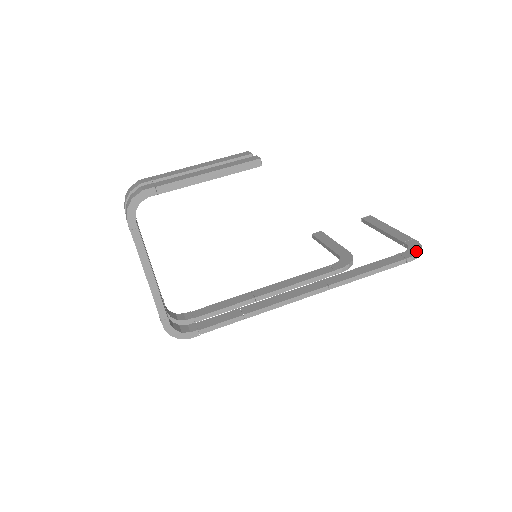
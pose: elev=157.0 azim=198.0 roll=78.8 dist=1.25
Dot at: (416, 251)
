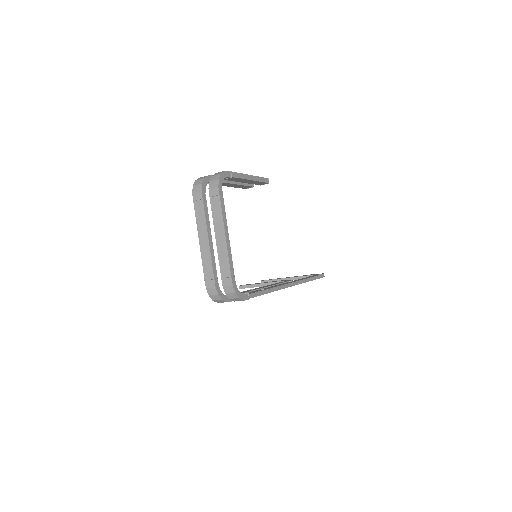
Dot at: occluded
